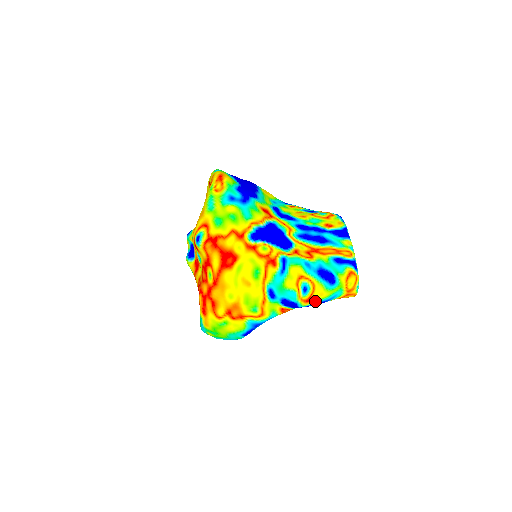
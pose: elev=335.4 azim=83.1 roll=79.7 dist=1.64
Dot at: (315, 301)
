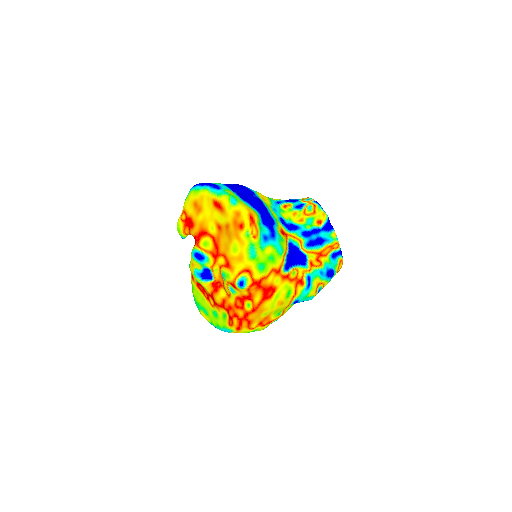
Dot at: occluded
